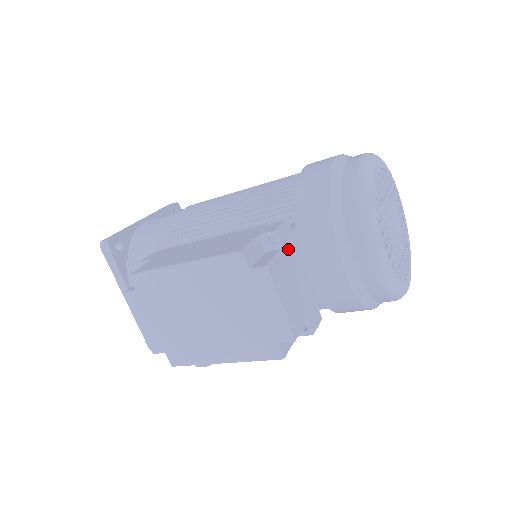
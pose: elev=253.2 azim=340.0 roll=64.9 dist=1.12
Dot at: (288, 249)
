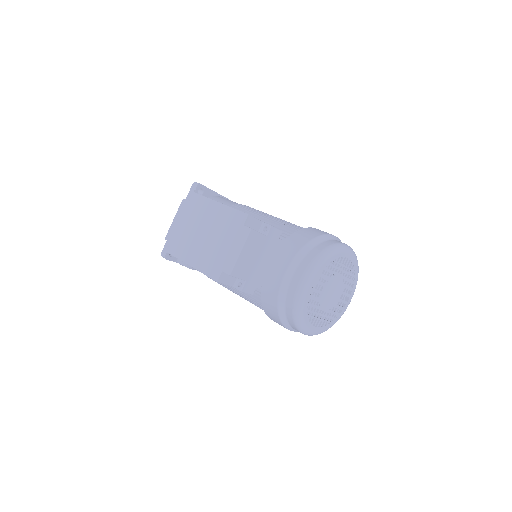
Dot at: (269, 241)
